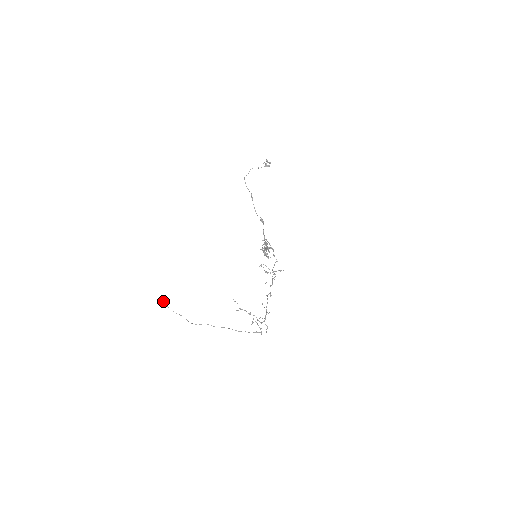
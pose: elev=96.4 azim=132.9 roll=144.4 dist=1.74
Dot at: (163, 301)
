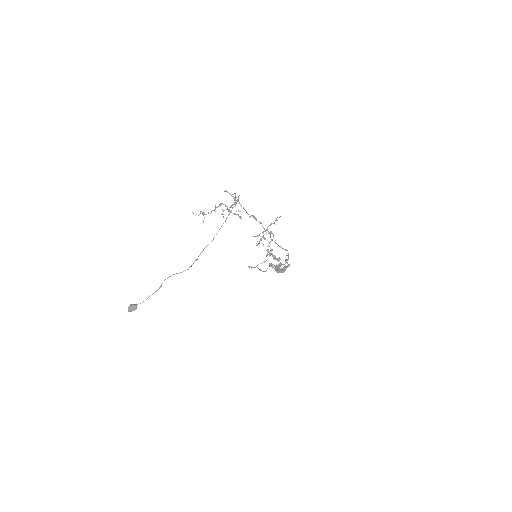
Dot at: (132, 304)
